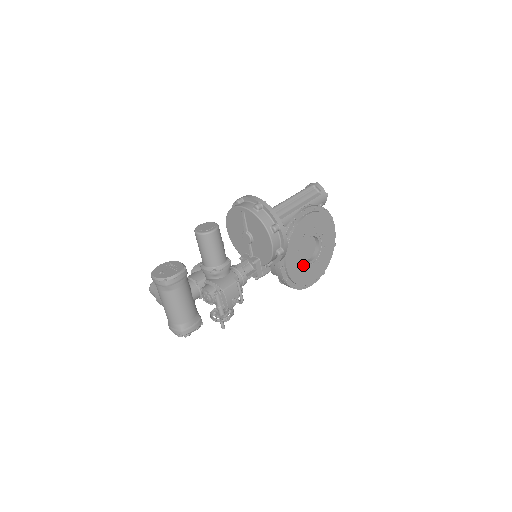
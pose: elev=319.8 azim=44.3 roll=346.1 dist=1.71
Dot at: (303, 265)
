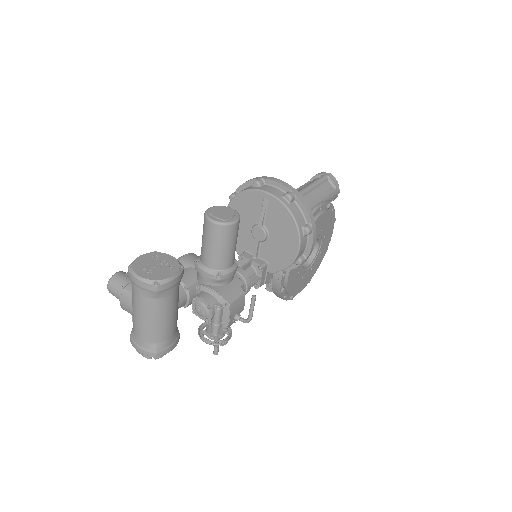
Dot at: (300, 272)
